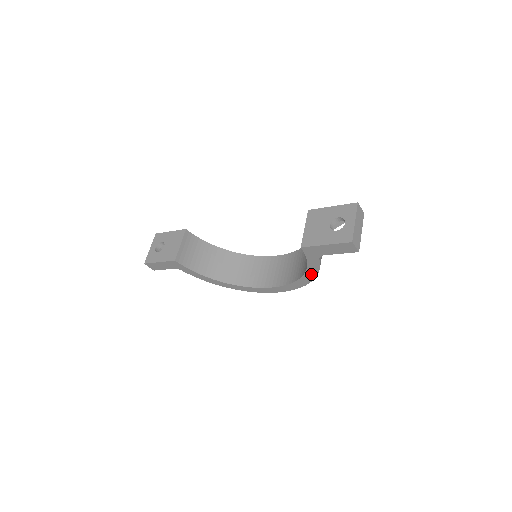
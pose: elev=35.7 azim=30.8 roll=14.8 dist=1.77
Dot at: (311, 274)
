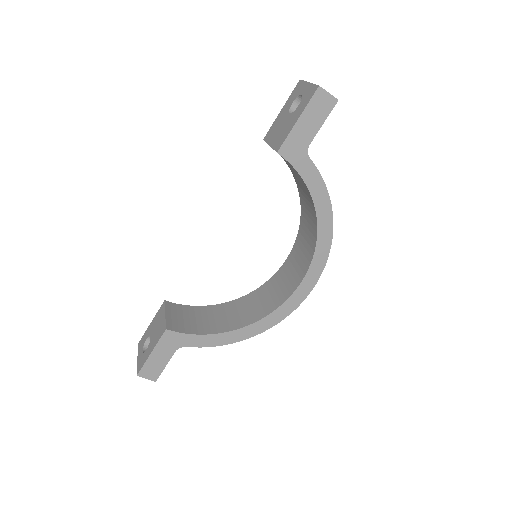
Dot at: (322, 203)
